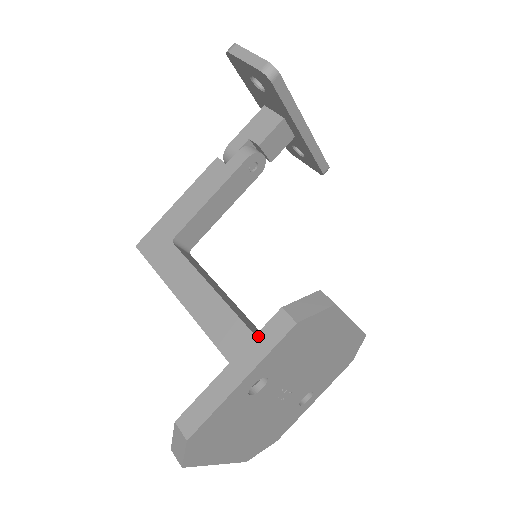
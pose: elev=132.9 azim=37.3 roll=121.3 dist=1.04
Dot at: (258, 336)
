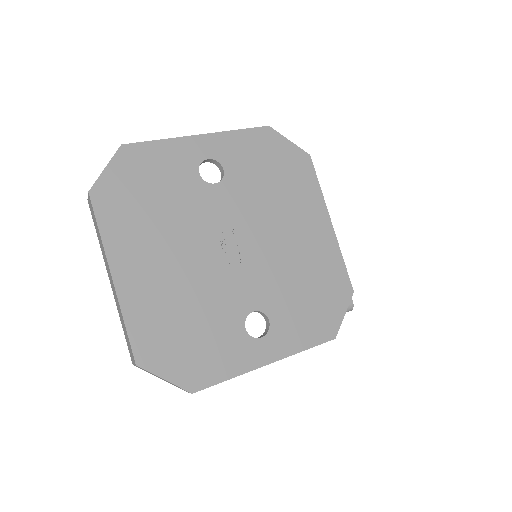
Dot at: occluded
